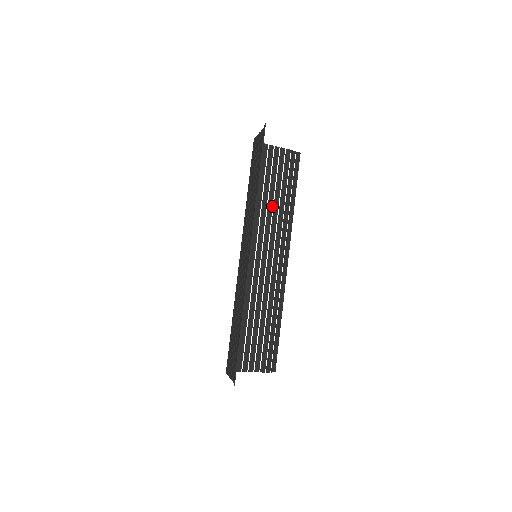
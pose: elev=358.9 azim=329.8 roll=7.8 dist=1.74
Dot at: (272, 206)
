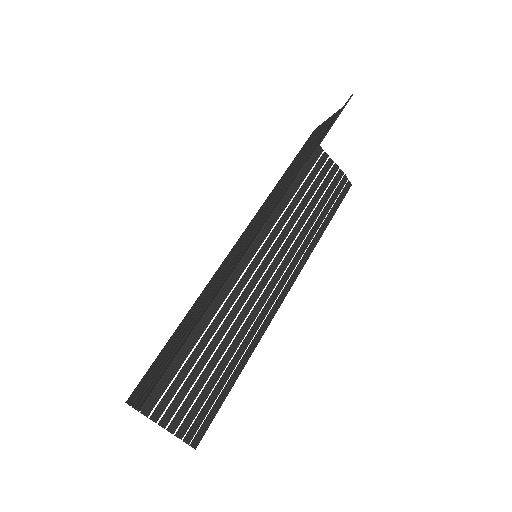
Dot at: (298, 217)
